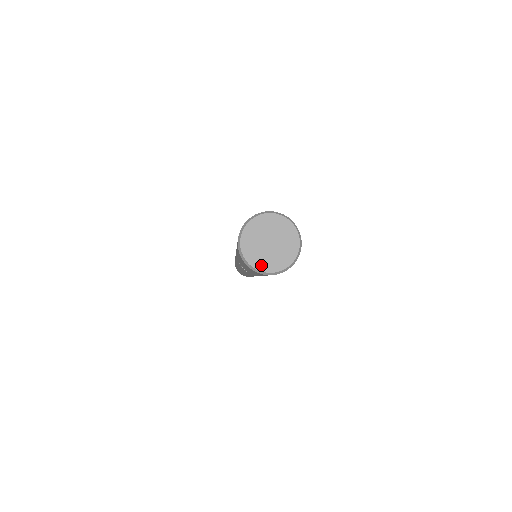
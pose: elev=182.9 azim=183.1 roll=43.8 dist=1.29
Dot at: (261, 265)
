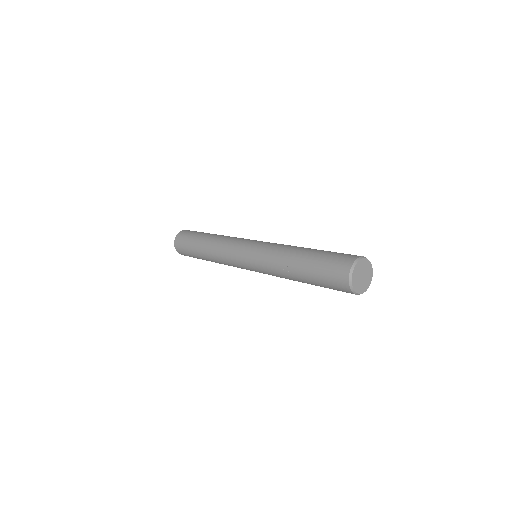
Dot at: (355, 286)
